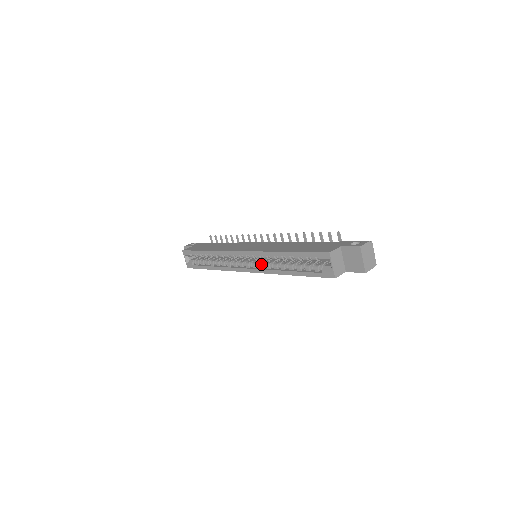
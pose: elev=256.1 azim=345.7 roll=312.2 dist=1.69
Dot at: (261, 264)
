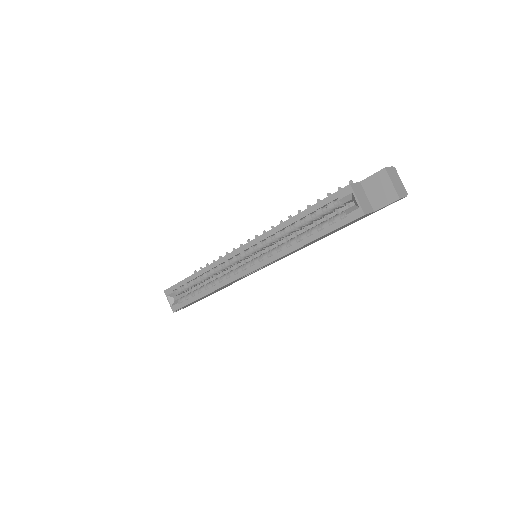
Dot at: (265, 253)
